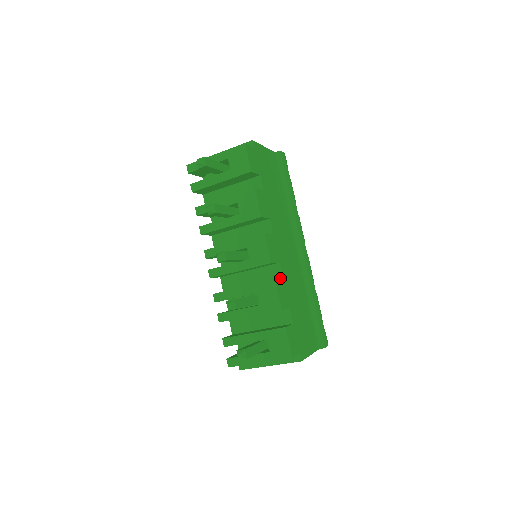
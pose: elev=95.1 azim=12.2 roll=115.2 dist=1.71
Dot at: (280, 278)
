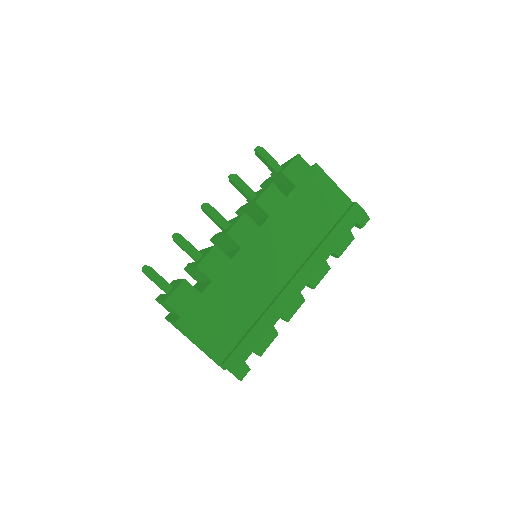
Dot at: (231, 259)
